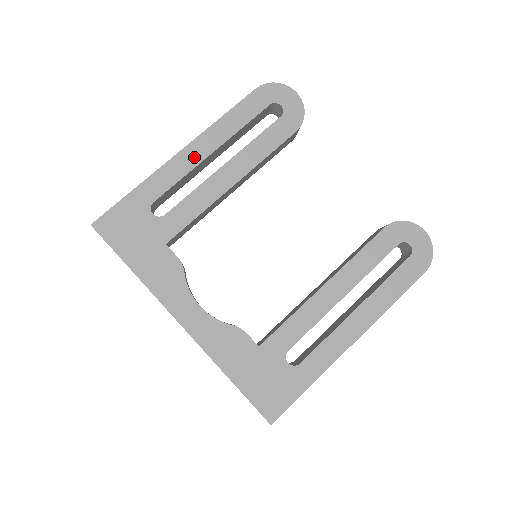
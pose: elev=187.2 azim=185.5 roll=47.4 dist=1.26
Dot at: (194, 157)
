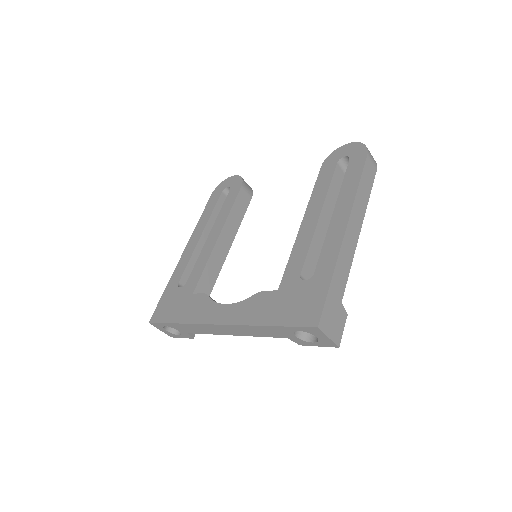
Dot at: (192, 246)
